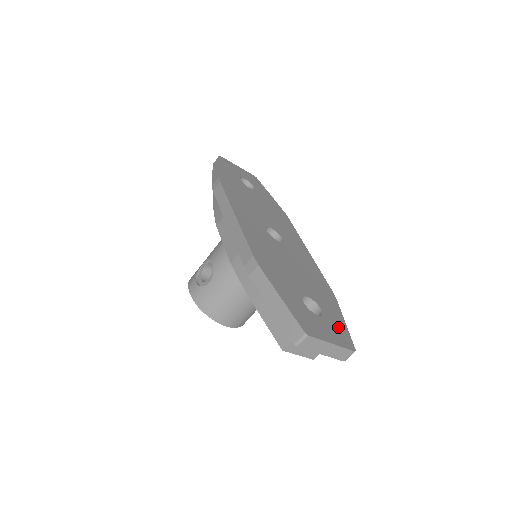
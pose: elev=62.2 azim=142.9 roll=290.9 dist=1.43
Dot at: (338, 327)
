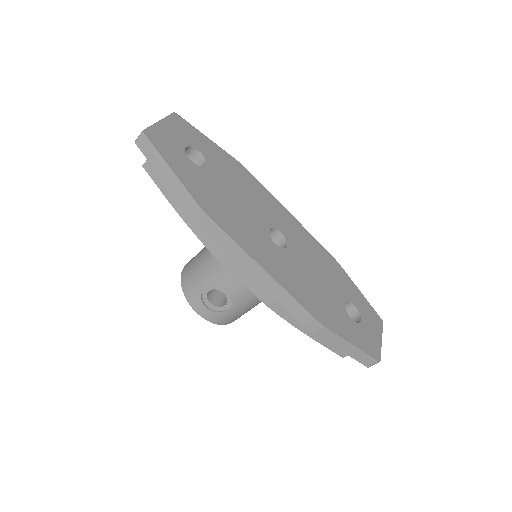
Dot at: (367, 309)
